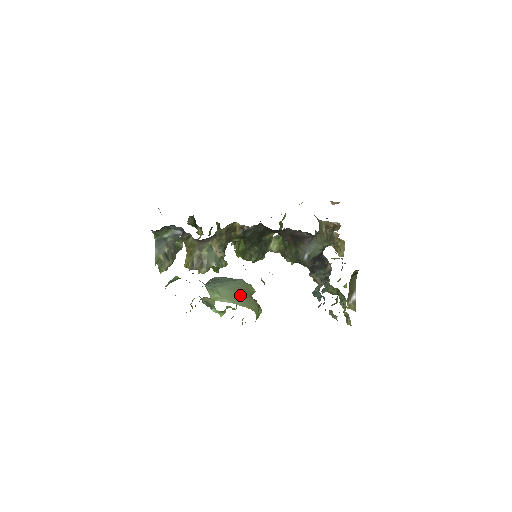
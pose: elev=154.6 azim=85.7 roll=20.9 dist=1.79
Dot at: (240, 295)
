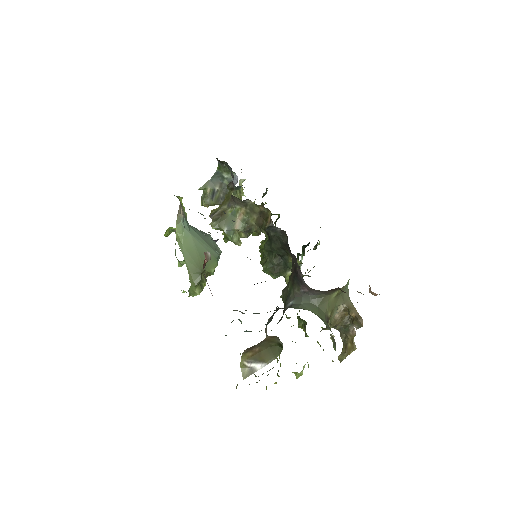
Dot at: (197, 258)
